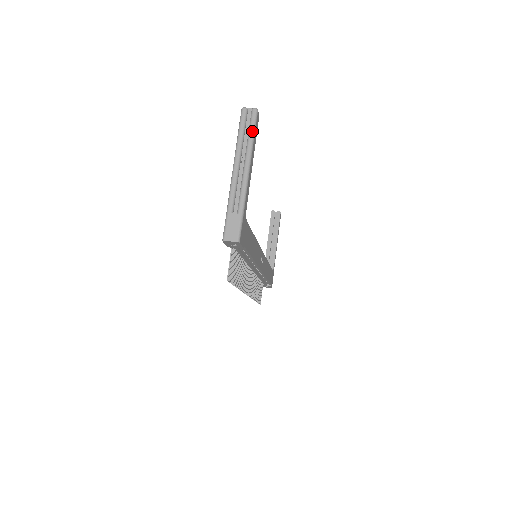
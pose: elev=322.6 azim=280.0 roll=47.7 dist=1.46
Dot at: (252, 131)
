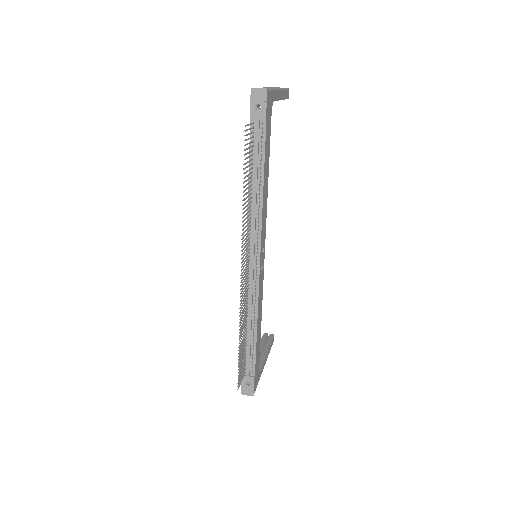
Dot at: (284, 88)
